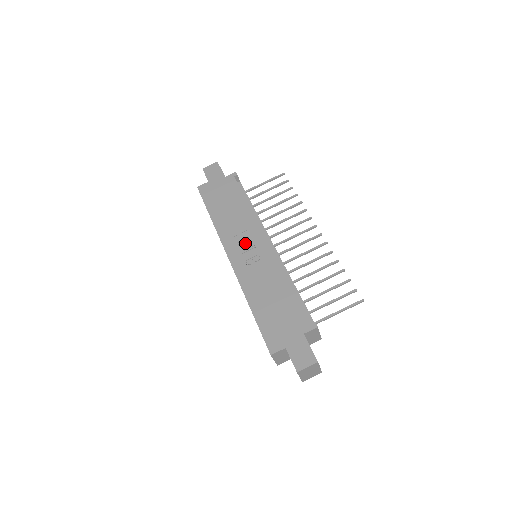
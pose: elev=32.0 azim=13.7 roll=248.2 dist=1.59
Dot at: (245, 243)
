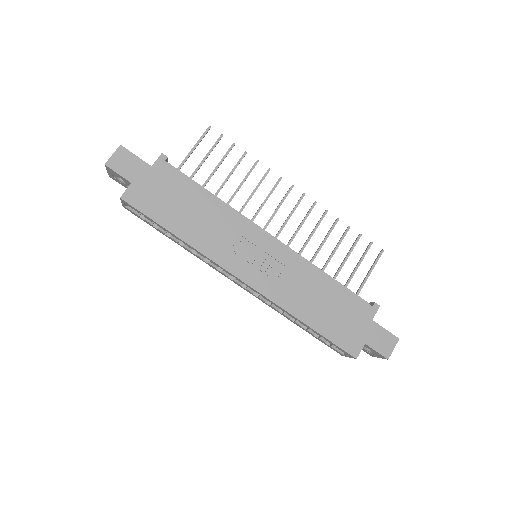
Dot at: (247, 251)
